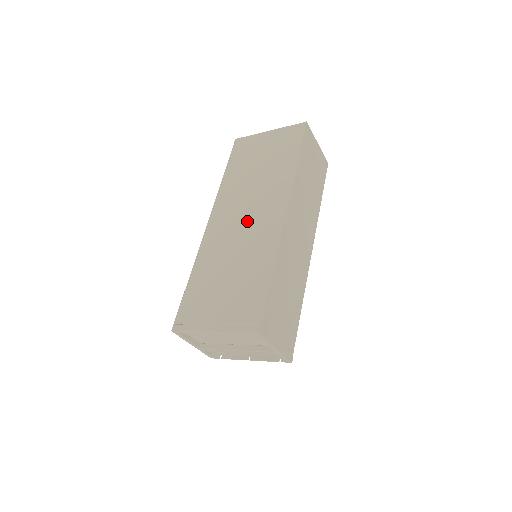
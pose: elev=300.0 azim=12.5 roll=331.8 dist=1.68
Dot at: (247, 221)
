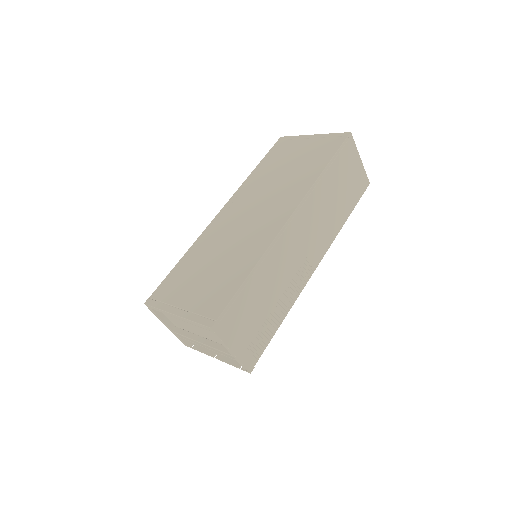
Dot at: (253, 217)
